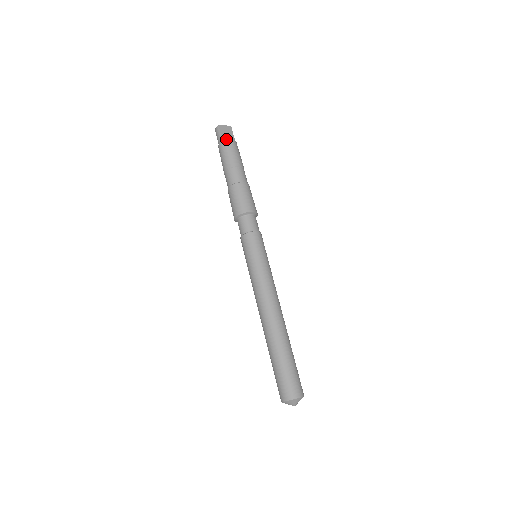
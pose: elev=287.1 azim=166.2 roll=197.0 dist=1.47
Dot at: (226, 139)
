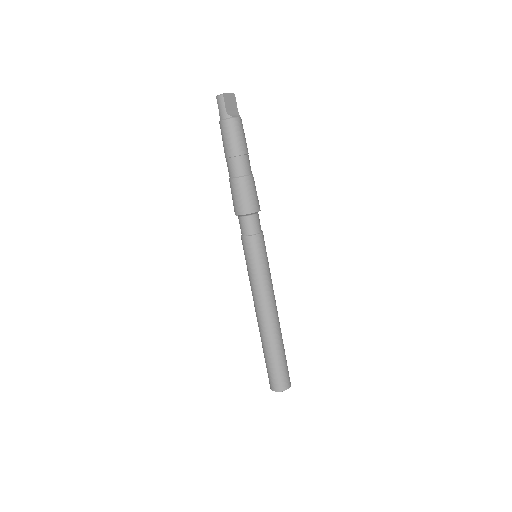
Dot at: (232, 116)
